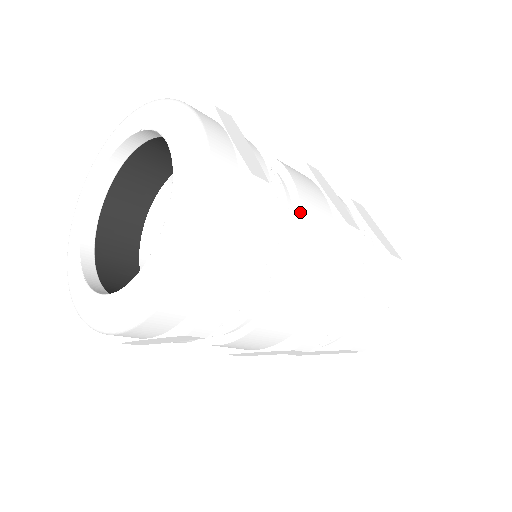
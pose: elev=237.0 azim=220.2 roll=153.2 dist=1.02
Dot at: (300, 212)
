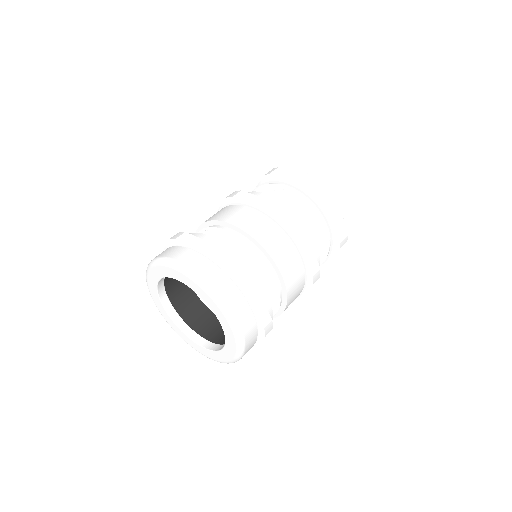
Dot at: (255, 241)
